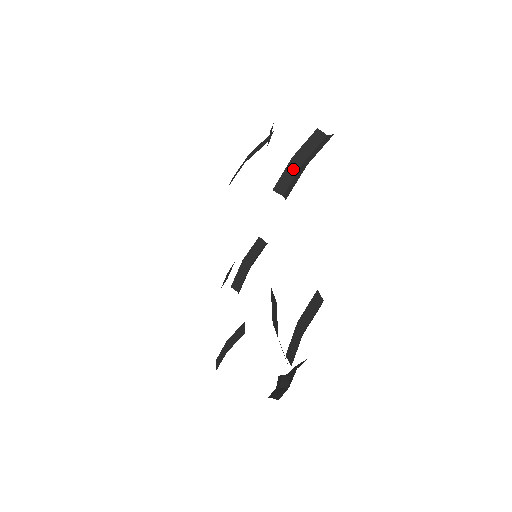
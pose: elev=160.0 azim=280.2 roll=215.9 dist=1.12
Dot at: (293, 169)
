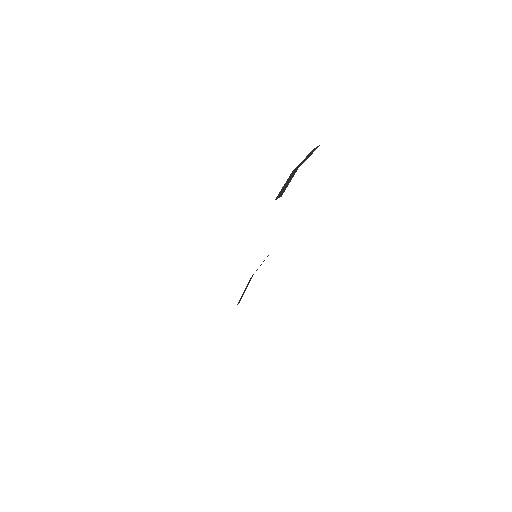
Dot at: (291, 176)
